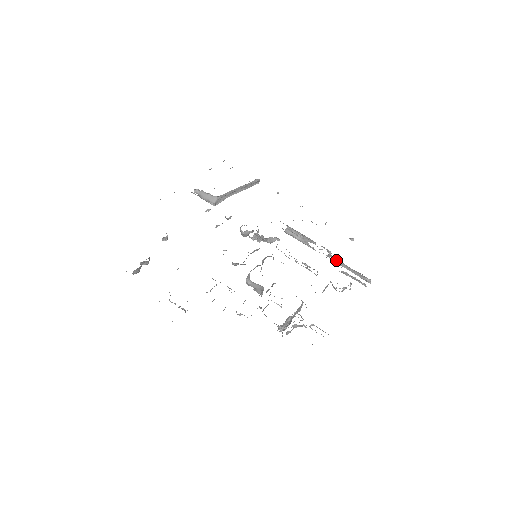
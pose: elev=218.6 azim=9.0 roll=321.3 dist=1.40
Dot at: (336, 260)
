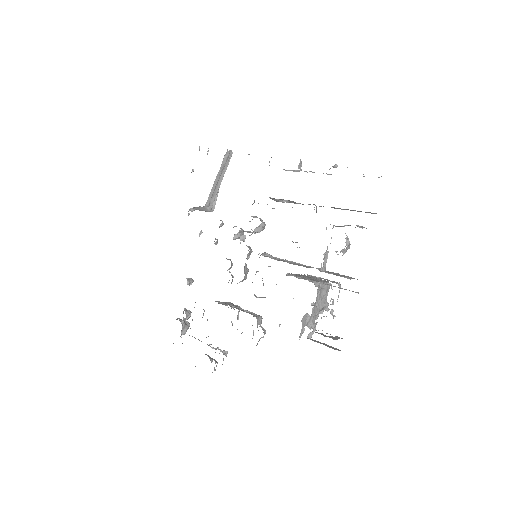
Dot at: occluded
